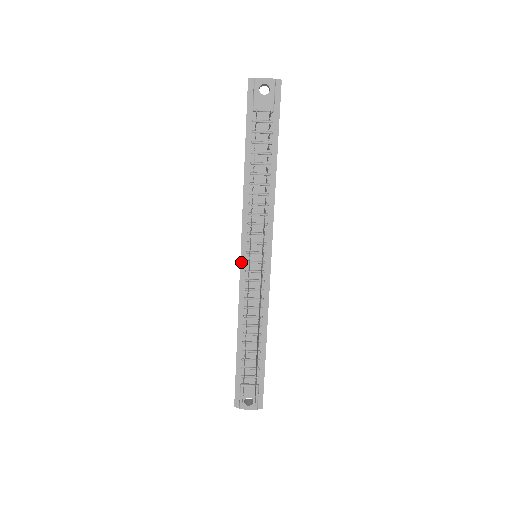
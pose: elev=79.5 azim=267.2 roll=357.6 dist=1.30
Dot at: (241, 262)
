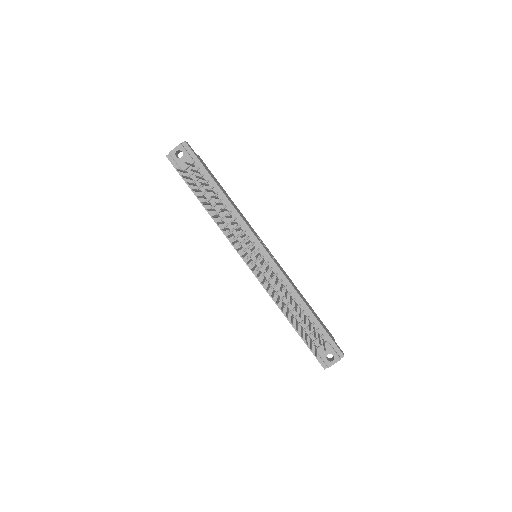
Dot at: (249, 267)
